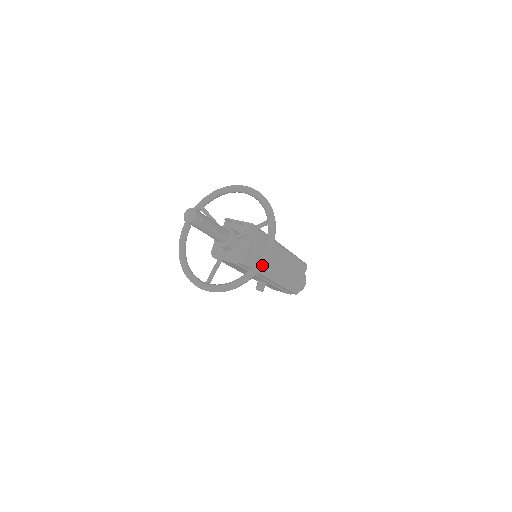
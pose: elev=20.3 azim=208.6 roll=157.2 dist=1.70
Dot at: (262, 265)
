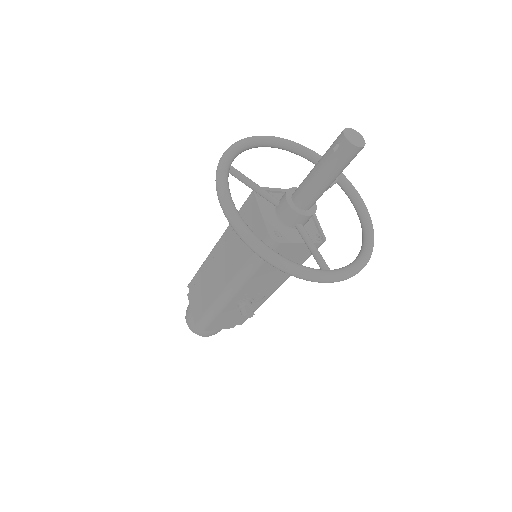
Dot at: (372, 228)
